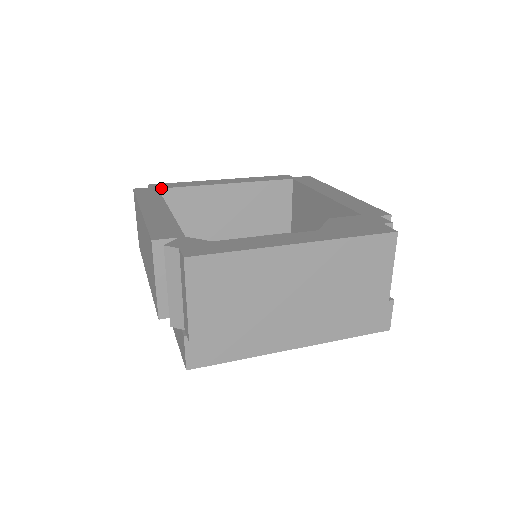
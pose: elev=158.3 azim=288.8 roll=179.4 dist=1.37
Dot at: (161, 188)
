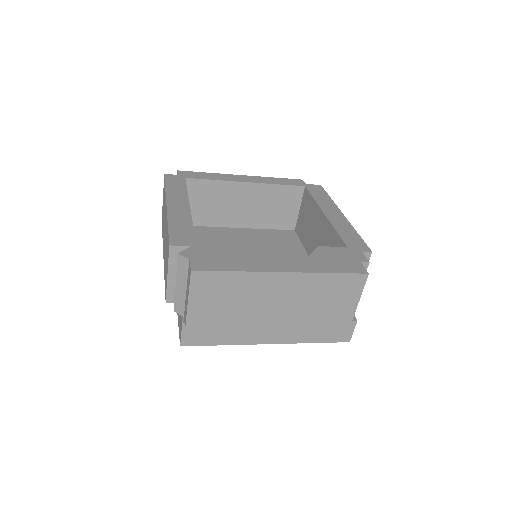
Dot at: (188, 178)
